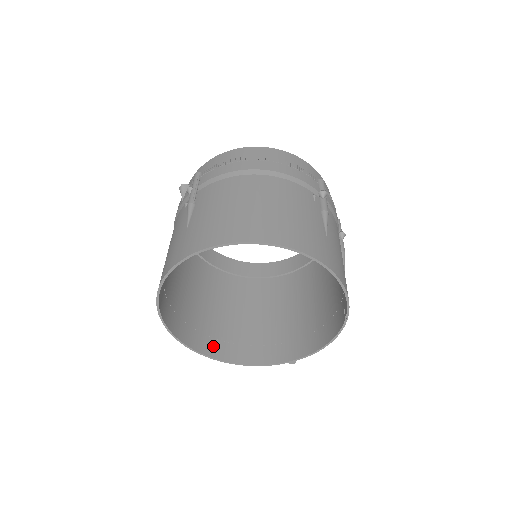
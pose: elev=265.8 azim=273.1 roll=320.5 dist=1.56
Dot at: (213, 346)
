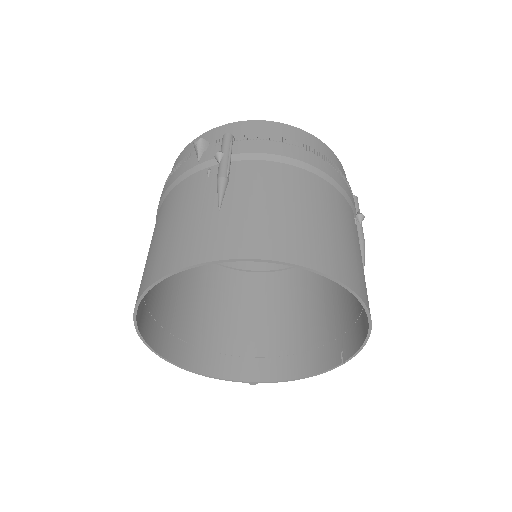
Dot at: (169, 344)
